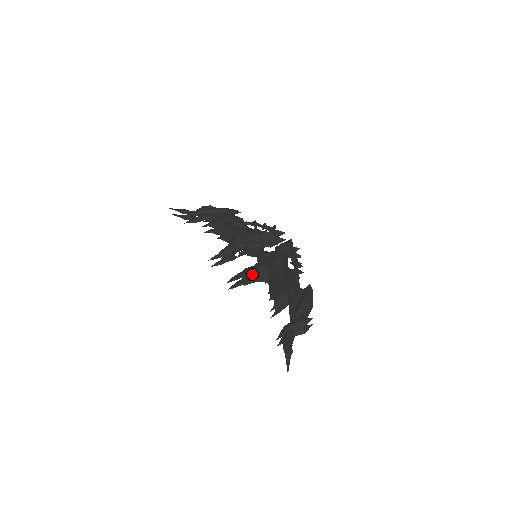
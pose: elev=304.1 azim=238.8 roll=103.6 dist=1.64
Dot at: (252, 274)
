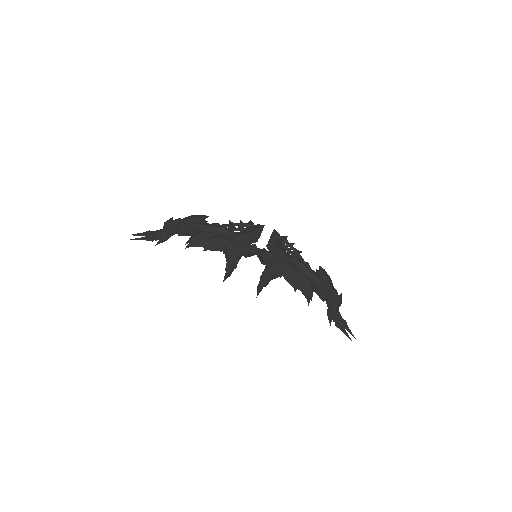
Dot at: (272, 275)
